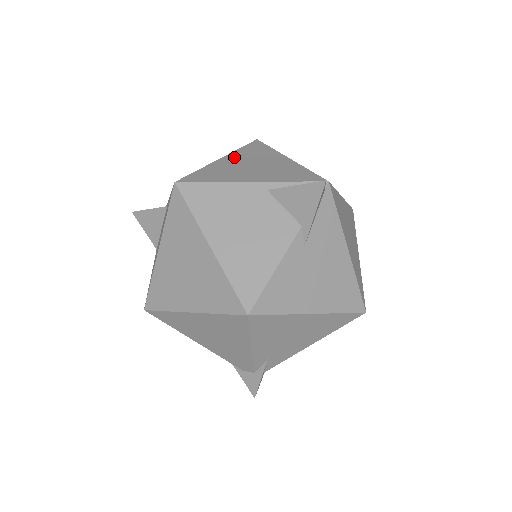
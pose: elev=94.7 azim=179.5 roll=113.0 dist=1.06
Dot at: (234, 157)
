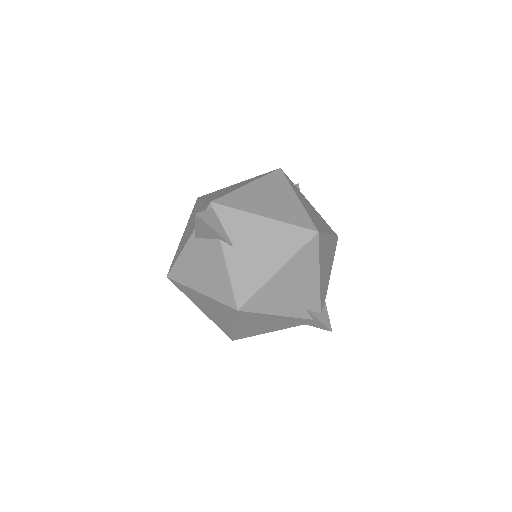
Dot at: occluded
